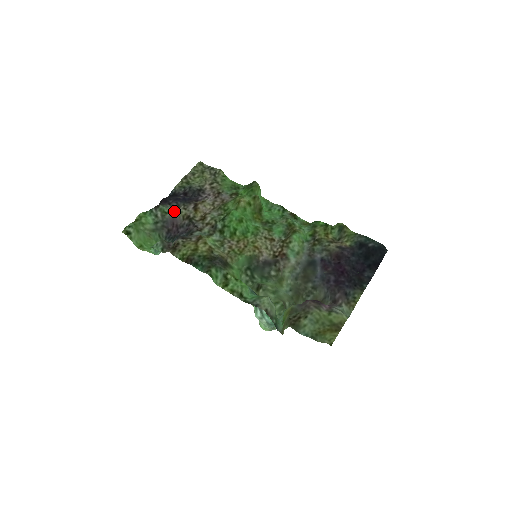
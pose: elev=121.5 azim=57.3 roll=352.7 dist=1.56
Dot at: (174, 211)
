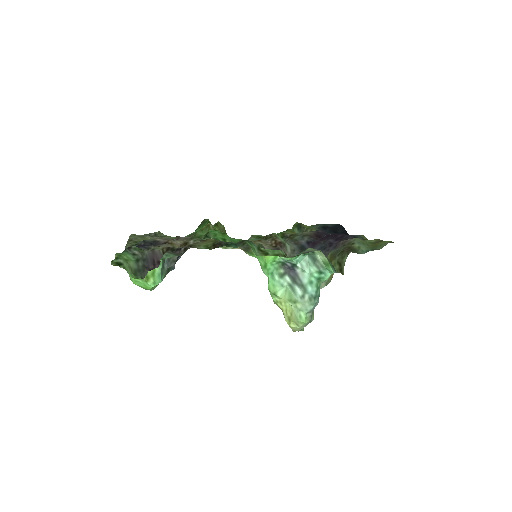
Dot at: (148, 250)
